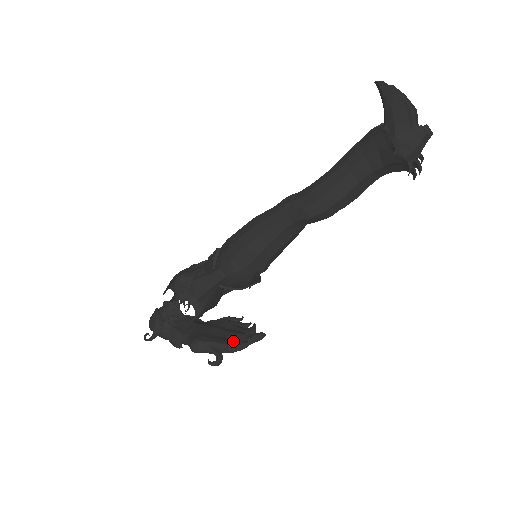
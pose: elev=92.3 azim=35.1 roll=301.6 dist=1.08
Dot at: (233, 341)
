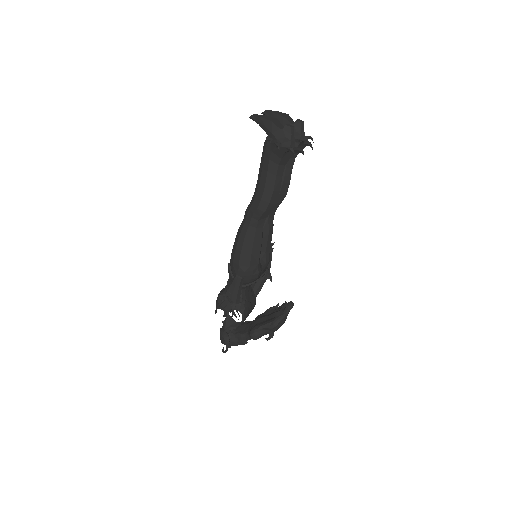
Dot at: (274, 318)
